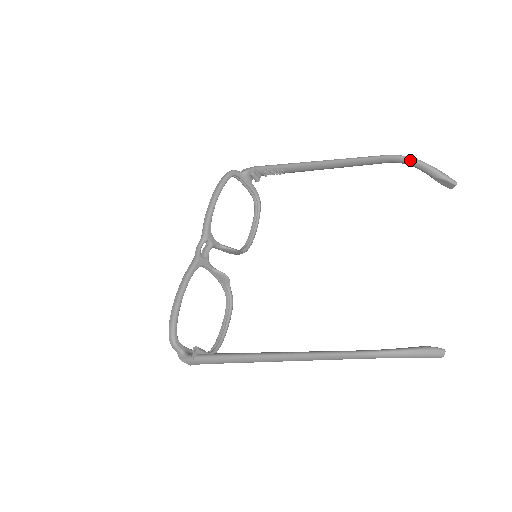
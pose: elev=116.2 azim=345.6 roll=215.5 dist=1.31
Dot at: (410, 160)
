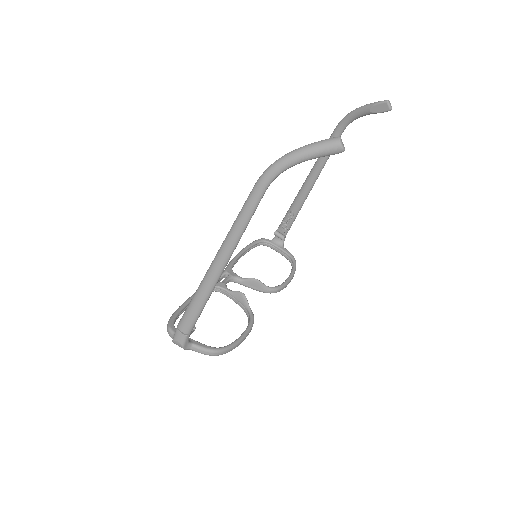
Dot at: (347, 115)
